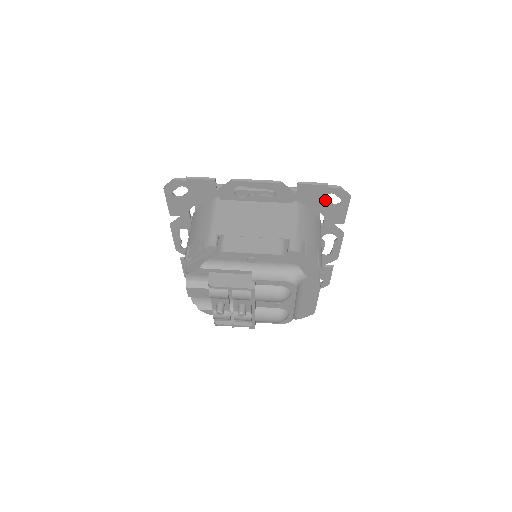
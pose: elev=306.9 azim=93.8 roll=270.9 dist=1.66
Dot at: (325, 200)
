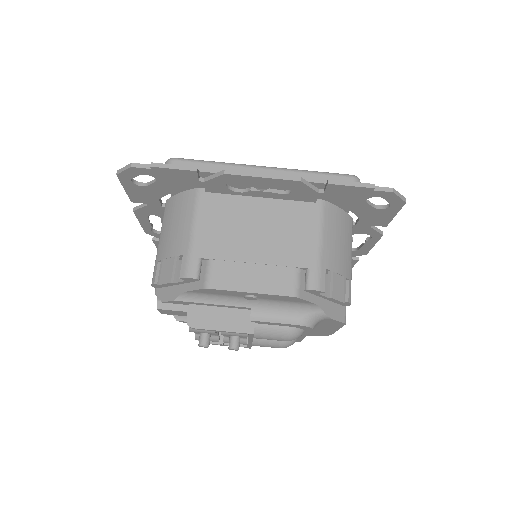
Dot at: (366, 203)
